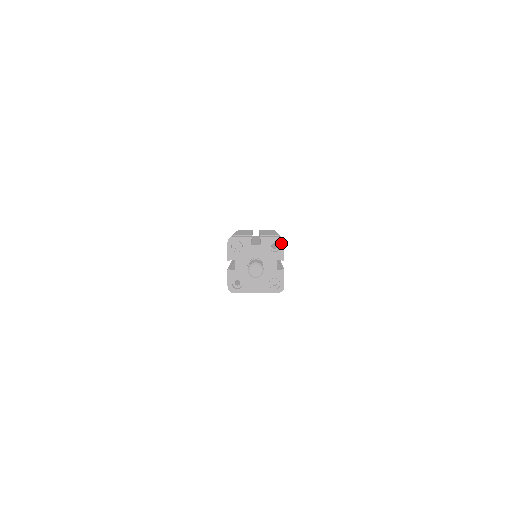
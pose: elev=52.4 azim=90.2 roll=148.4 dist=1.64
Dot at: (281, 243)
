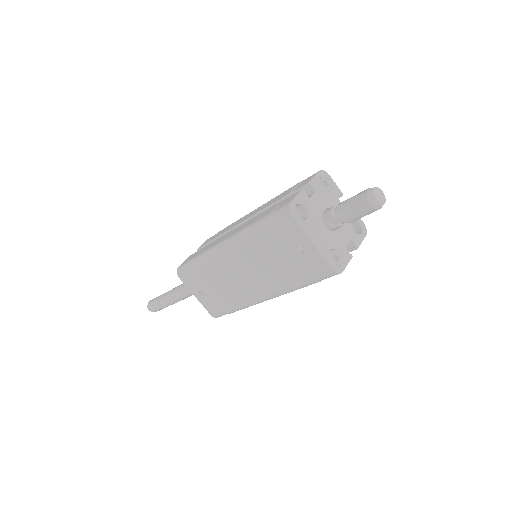
Dot at: (364, 232)
